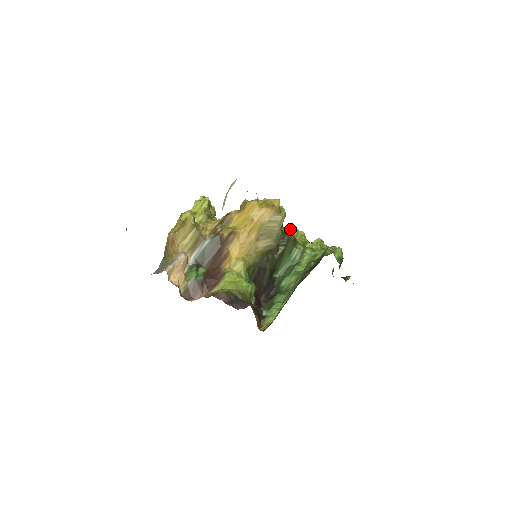
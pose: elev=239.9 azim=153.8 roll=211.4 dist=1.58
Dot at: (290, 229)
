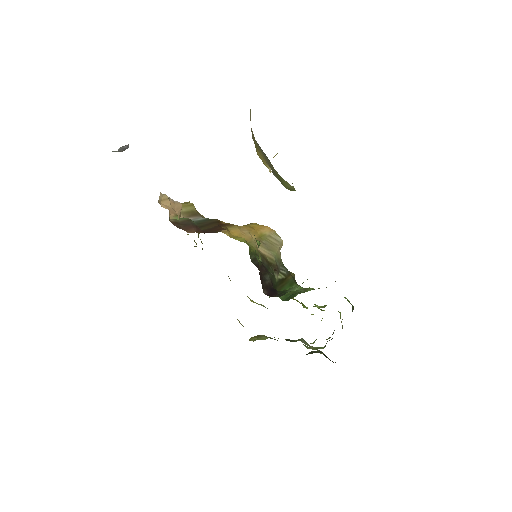
Dot at: occluded
